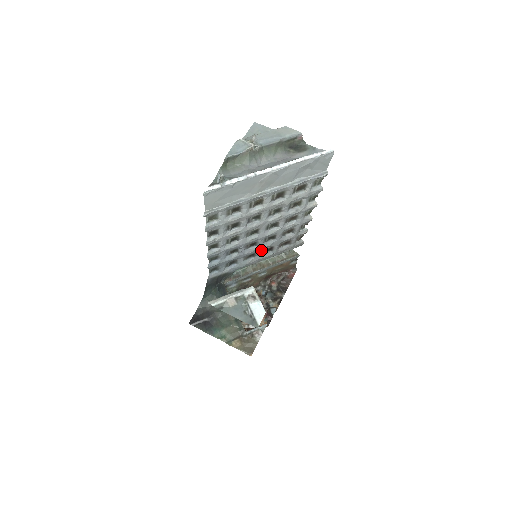
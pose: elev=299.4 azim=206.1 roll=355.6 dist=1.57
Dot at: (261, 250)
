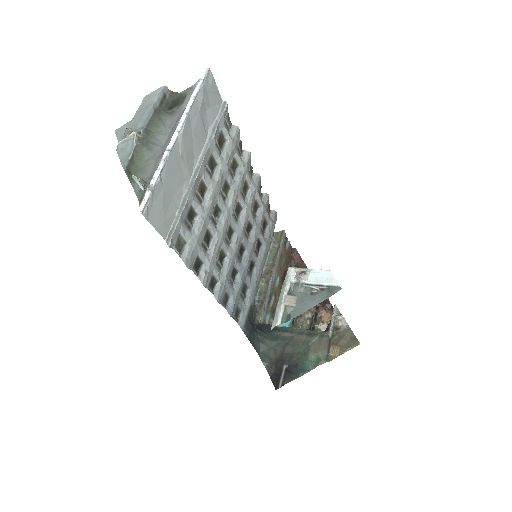
Dot at: (253, 253)
